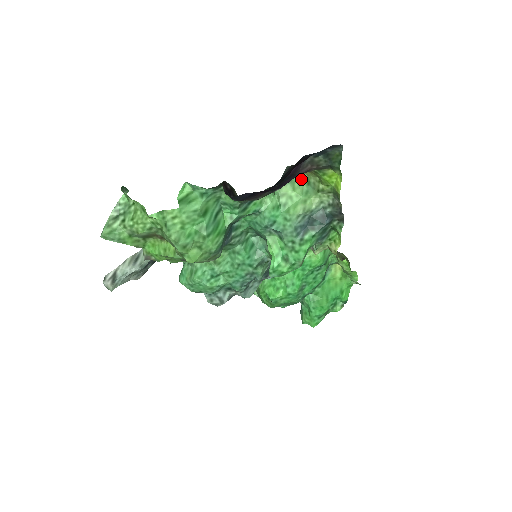
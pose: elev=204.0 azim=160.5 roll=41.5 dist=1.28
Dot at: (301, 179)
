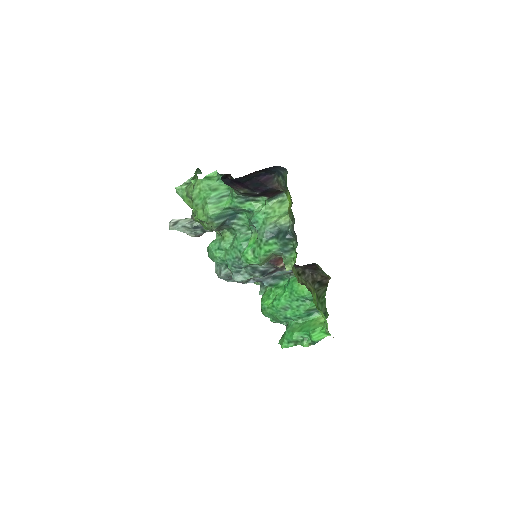
Dot at: occluded
